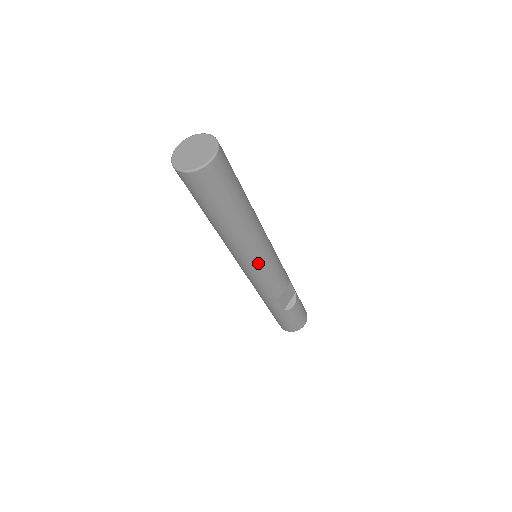
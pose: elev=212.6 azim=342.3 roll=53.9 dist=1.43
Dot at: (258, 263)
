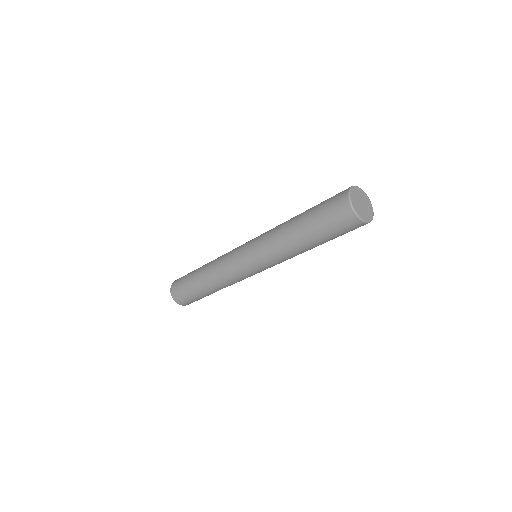
Dot at: (270, 267)
